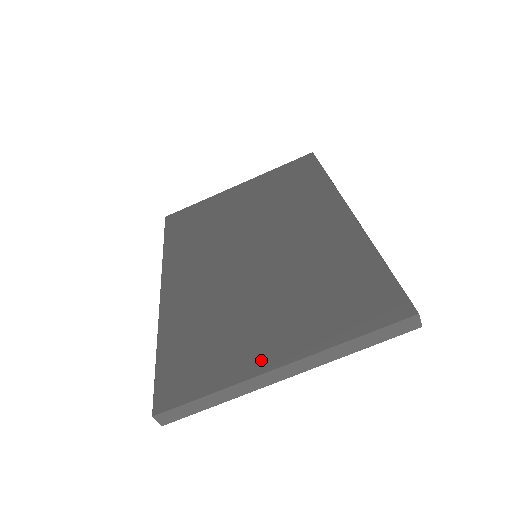
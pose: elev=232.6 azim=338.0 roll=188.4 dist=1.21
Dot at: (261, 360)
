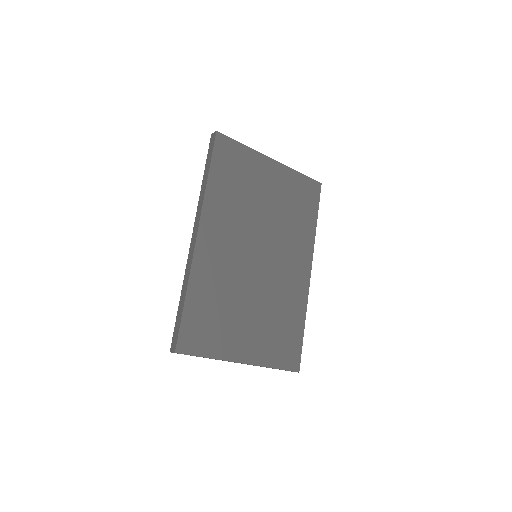
Dot at: (237, 353)
